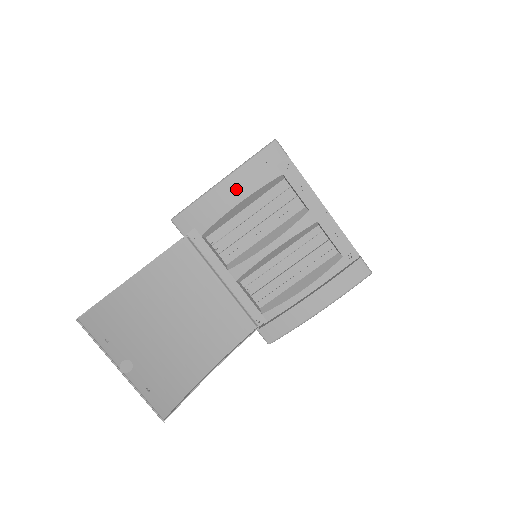
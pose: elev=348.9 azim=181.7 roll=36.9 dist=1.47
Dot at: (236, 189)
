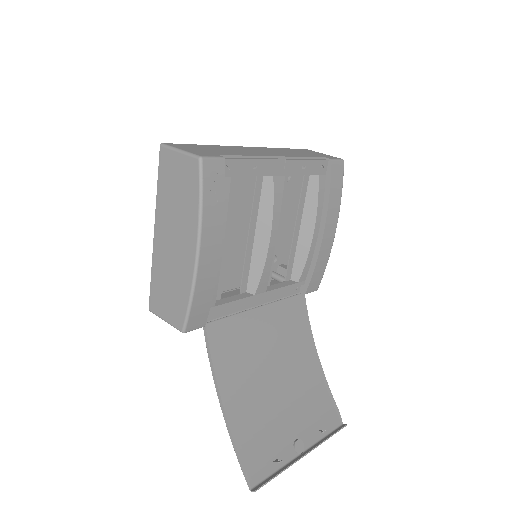
Dot at: (215, 244)
